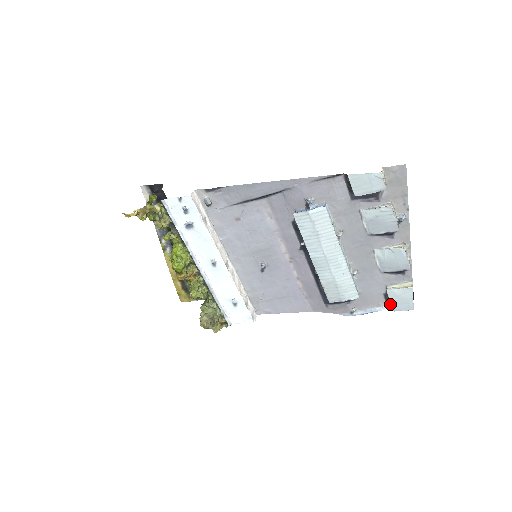
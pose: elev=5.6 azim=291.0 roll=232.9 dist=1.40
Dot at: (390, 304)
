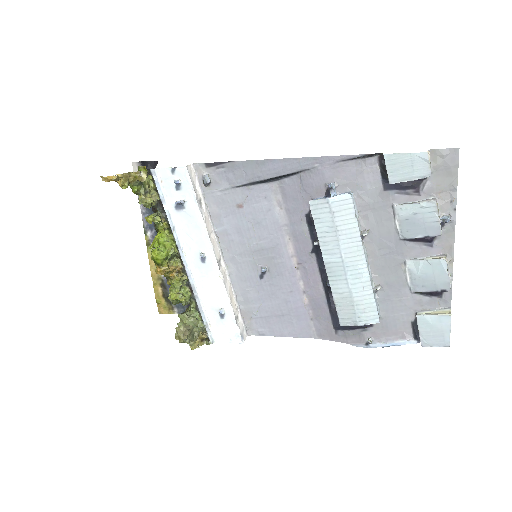
Dot at: (418, 337)
